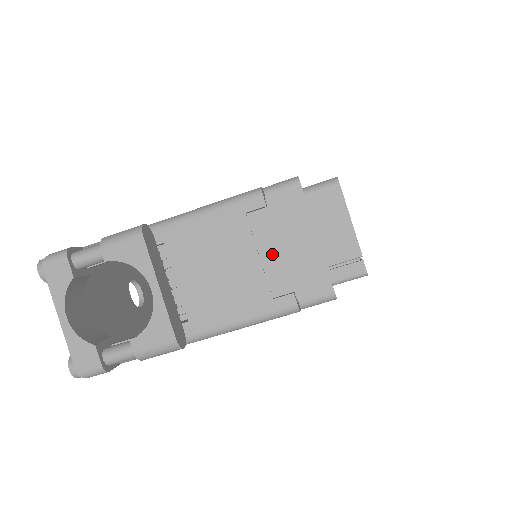
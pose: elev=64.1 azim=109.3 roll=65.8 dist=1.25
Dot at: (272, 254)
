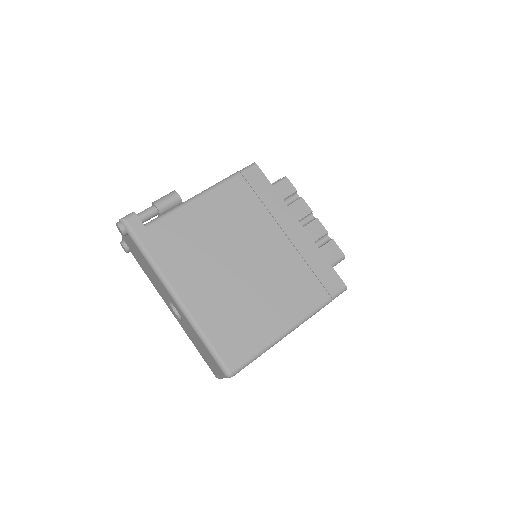
Dot at: occluded
